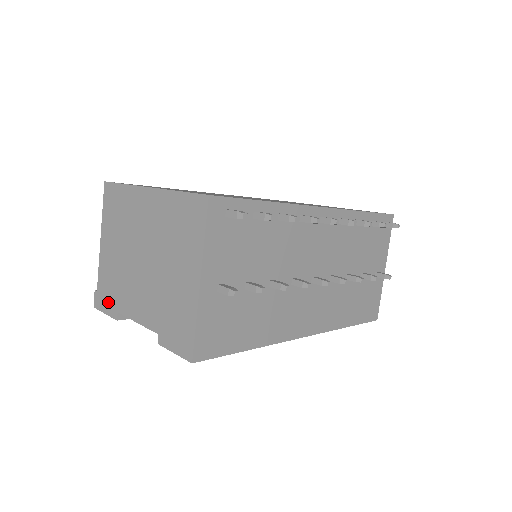
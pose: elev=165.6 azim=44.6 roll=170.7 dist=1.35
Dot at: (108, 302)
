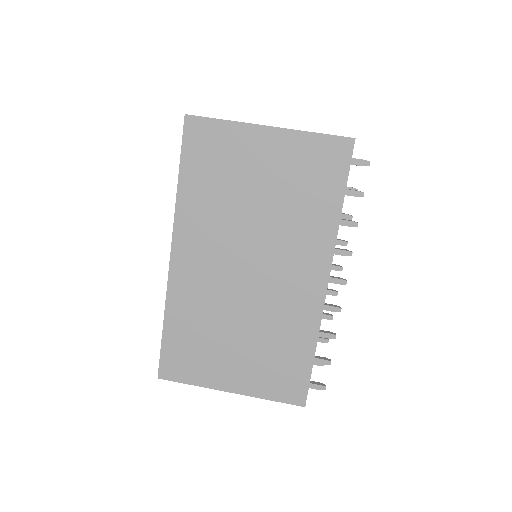
Dot at: occluded
